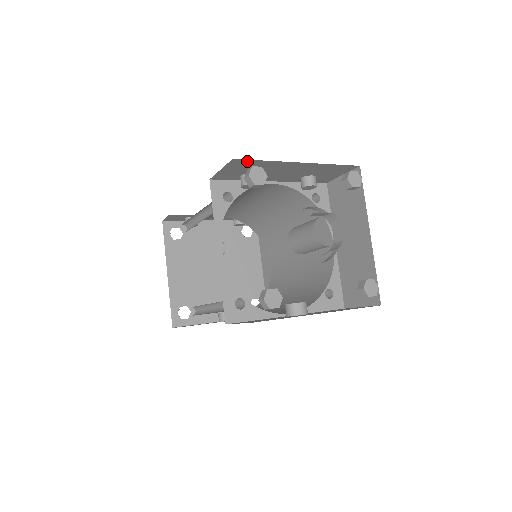
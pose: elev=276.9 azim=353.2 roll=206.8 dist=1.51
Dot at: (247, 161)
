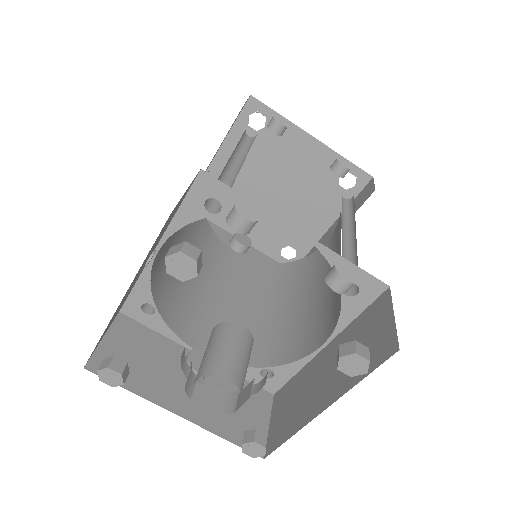
Dot at: occluded
